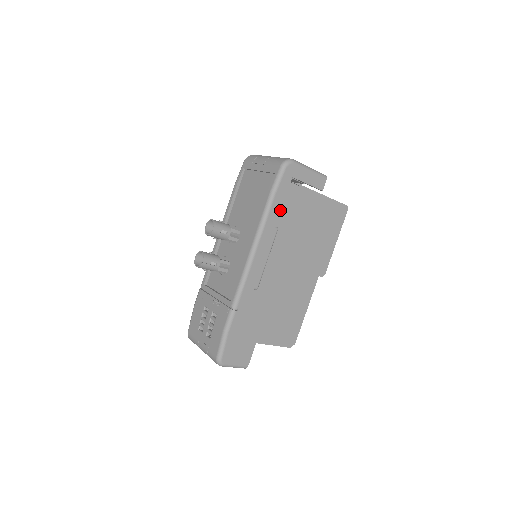
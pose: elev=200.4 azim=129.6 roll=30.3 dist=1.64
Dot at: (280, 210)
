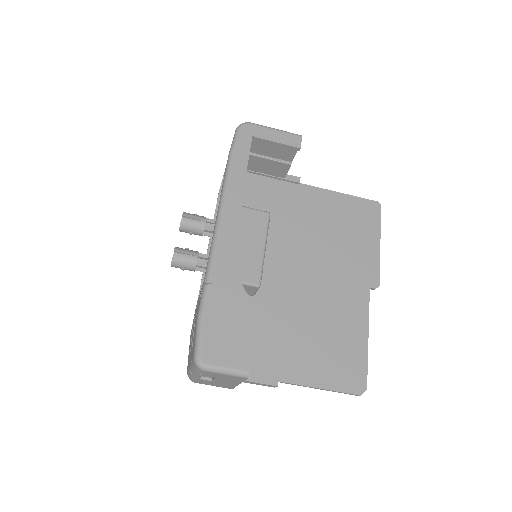
Dot at: (246, 169)
